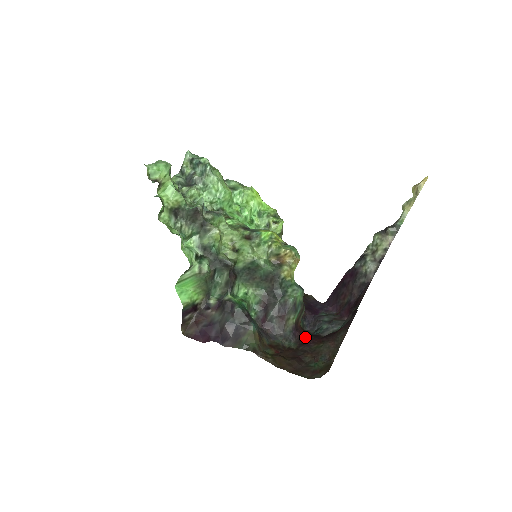
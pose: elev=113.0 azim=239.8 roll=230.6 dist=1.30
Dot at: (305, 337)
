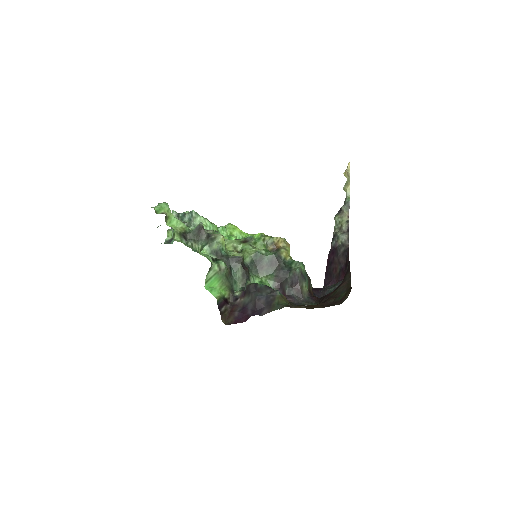
Dot at: (321, 297)
